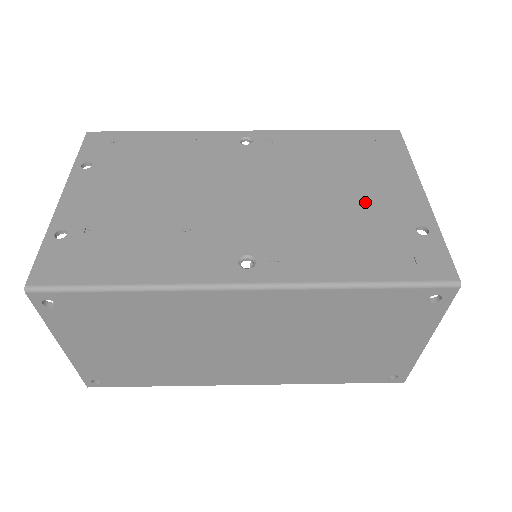
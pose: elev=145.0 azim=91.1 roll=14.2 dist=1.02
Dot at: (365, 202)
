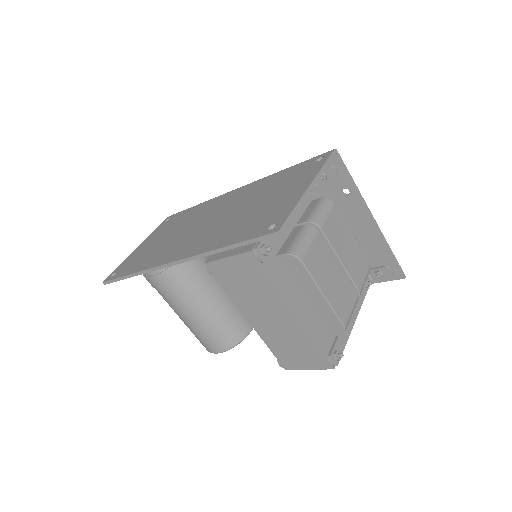
Dot at: occluded
